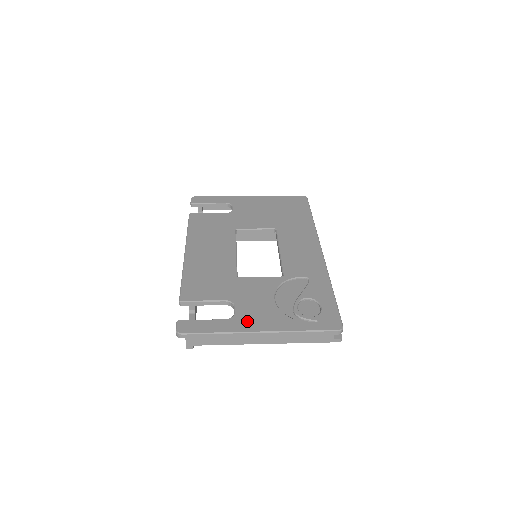
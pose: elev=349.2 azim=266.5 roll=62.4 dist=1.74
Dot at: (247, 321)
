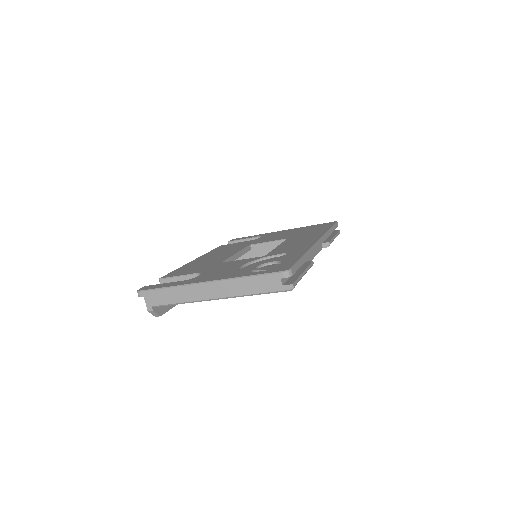
Dot at: (201, 279)
